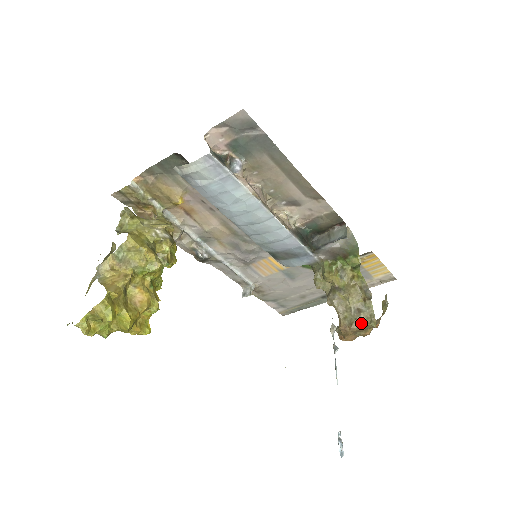
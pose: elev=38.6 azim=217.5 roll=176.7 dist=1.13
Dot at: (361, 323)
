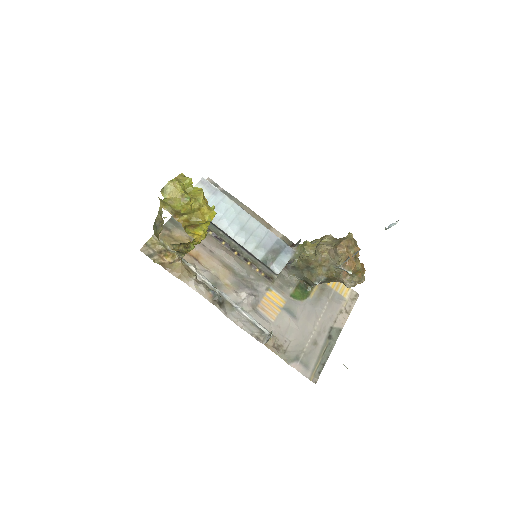
Dot at: (345, 238)
